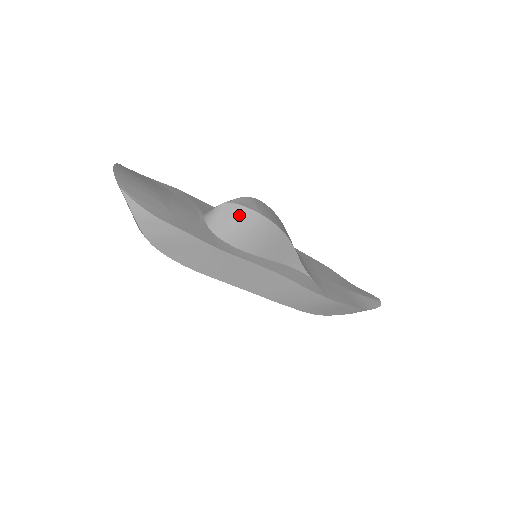
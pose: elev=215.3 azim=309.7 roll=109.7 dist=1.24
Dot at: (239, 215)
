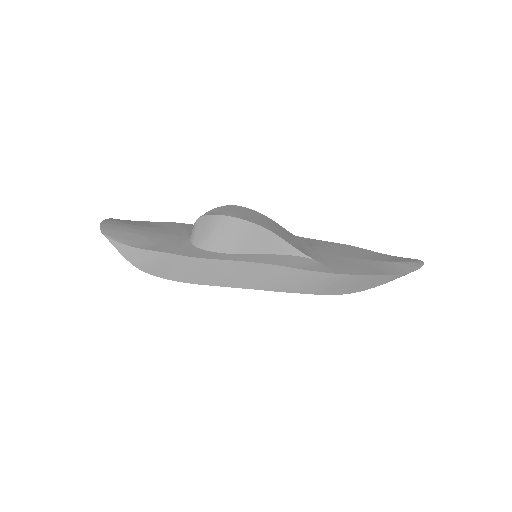
Dot at: (211, 224)
